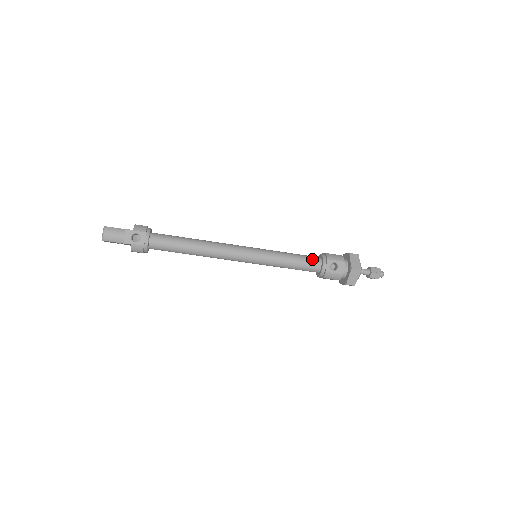
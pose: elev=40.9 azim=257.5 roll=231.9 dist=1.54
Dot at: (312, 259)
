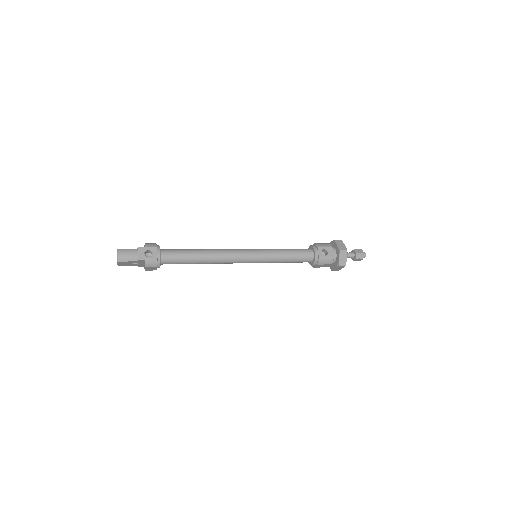
Dot at: (304, 250)
